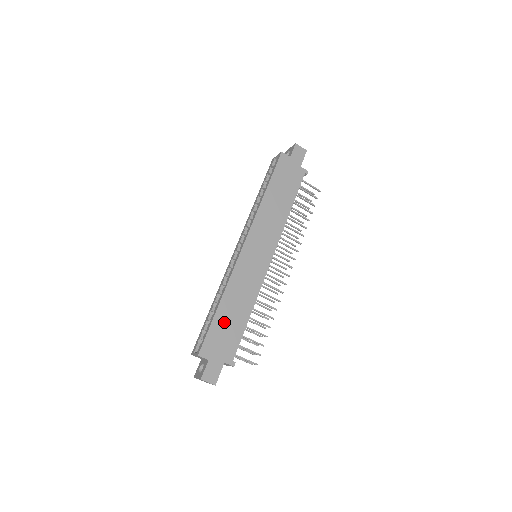
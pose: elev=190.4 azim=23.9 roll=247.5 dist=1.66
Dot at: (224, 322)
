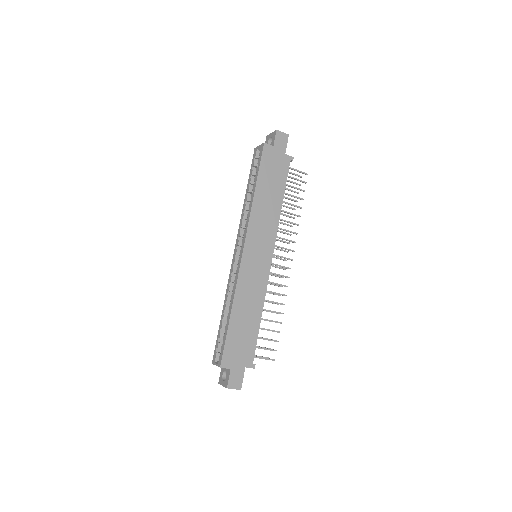
Dot at: (238, 330)
